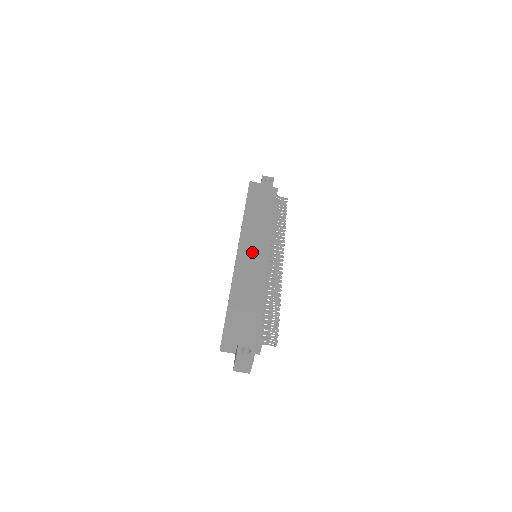
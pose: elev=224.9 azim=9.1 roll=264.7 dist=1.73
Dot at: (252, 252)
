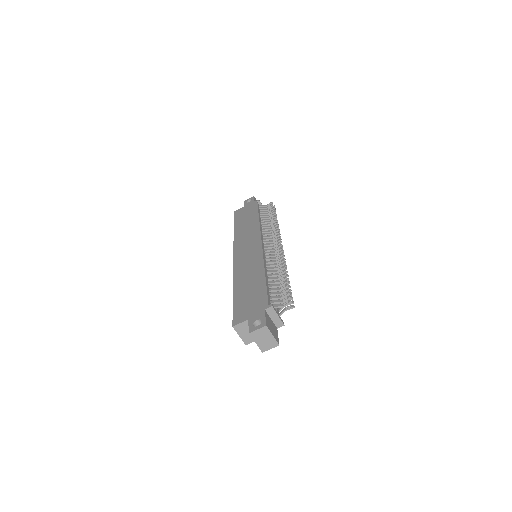
Dot at: (246, 253)
